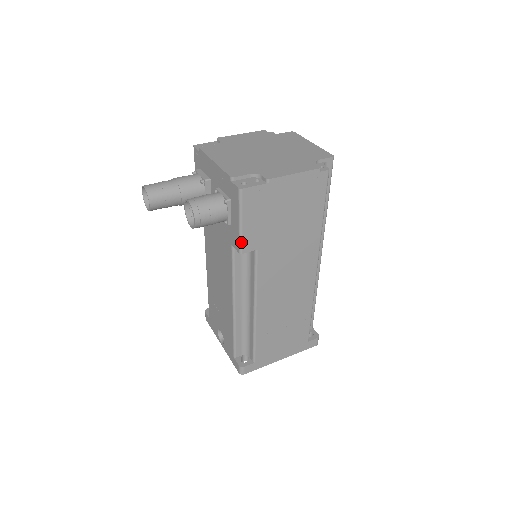
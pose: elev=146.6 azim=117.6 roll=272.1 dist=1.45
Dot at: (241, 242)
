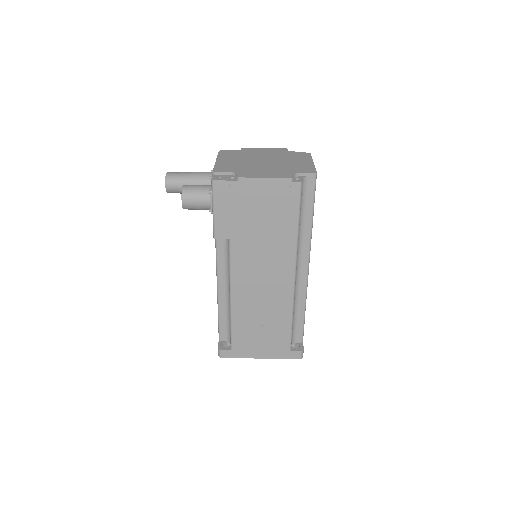
Dot at: (214, 228)
